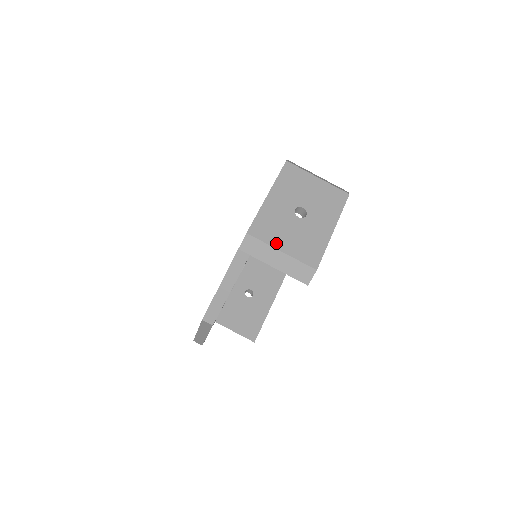
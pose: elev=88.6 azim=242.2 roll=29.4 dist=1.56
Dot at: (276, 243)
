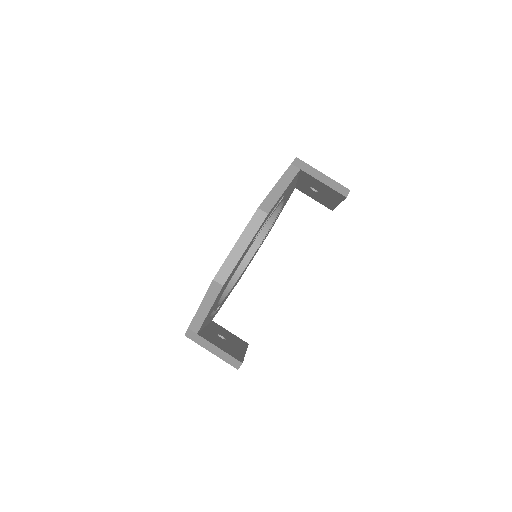
Dot at: occluded
